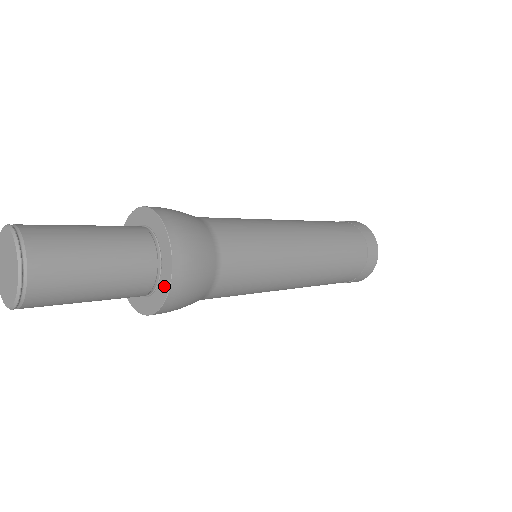
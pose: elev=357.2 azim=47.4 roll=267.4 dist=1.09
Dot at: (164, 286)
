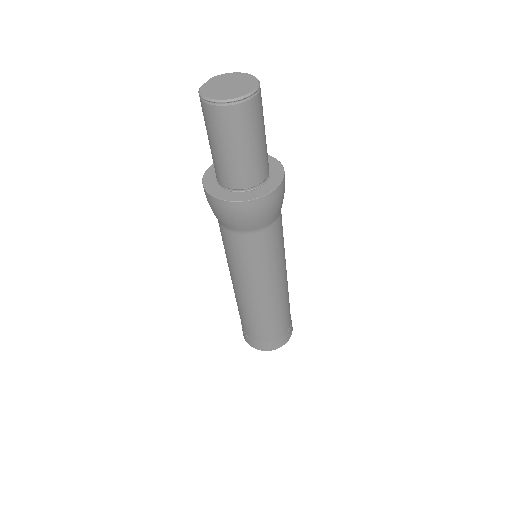
Dot at: (262, 191)
